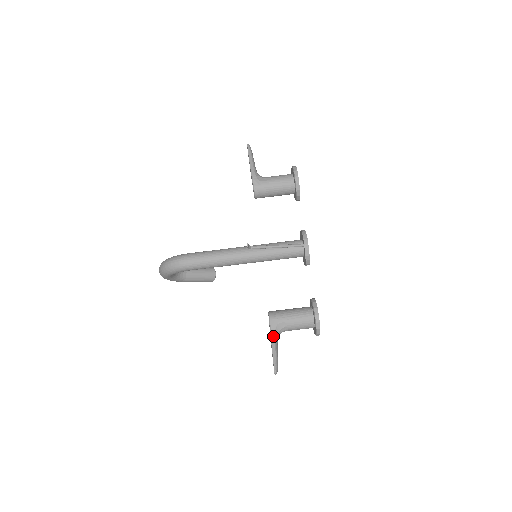
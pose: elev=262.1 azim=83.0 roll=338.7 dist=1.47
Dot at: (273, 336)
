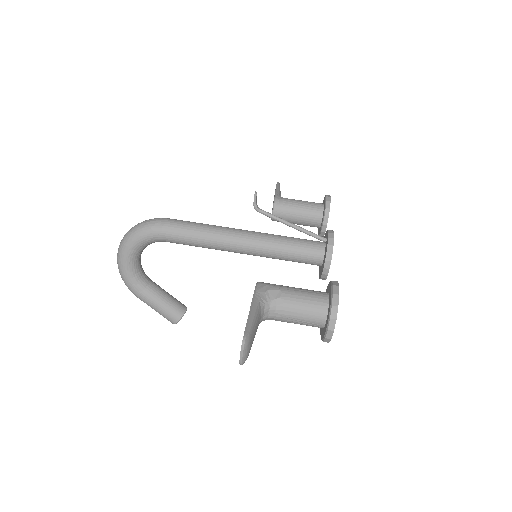
Dot at: (256, 300)
